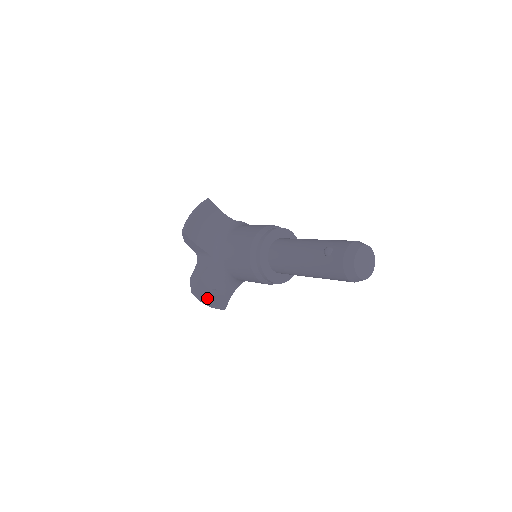
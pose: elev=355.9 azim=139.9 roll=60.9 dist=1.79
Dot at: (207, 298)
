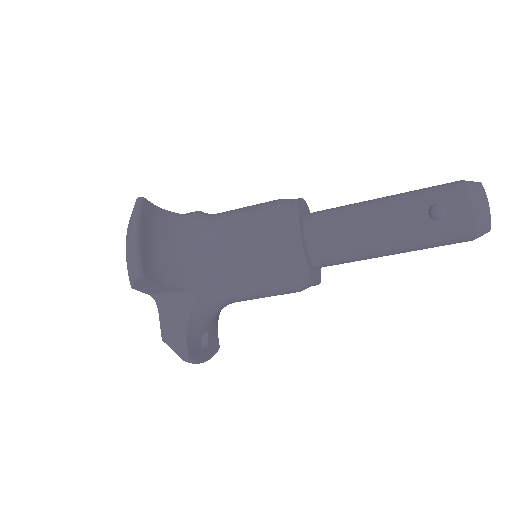
Dot at: (202, 352)
